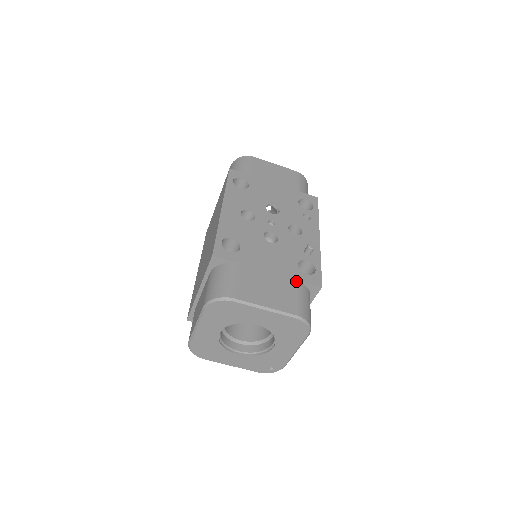
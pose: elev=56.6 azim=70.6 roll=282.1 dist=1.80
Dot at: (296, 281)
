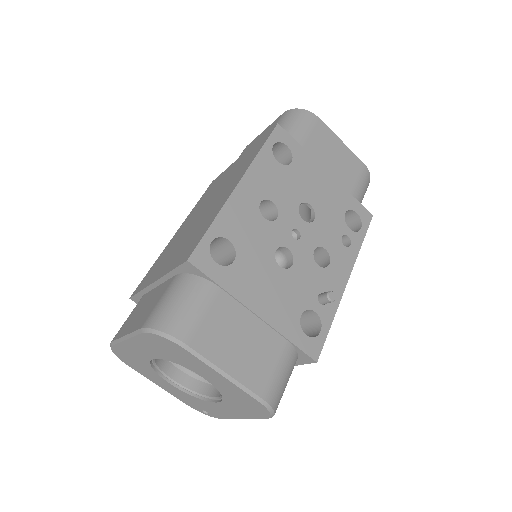
Dot at: (287, 341)
